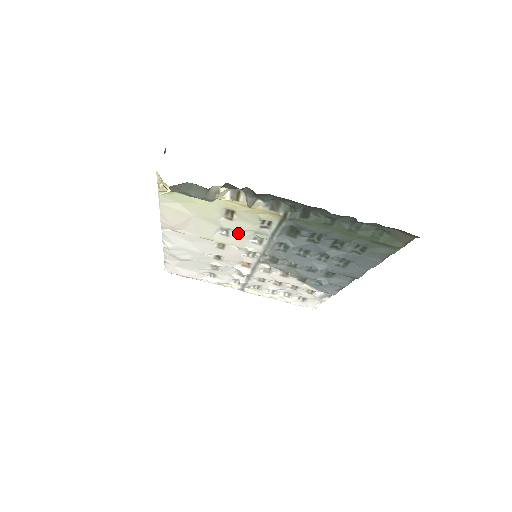
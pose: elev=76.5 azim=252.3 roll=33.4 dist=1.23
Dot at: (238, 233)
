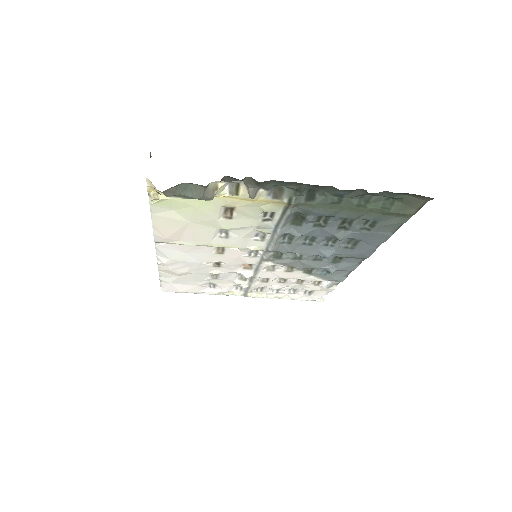
Dot at: (239, 232)
